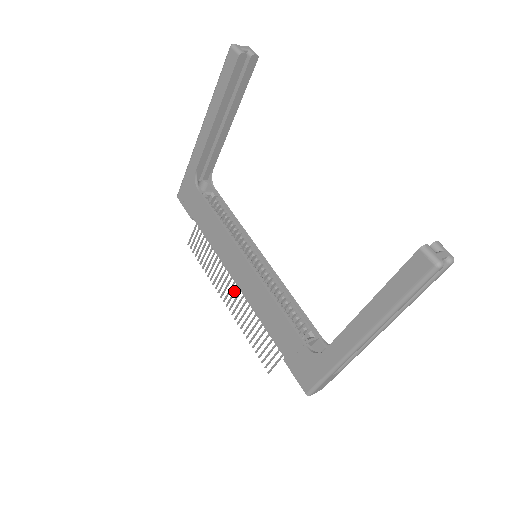
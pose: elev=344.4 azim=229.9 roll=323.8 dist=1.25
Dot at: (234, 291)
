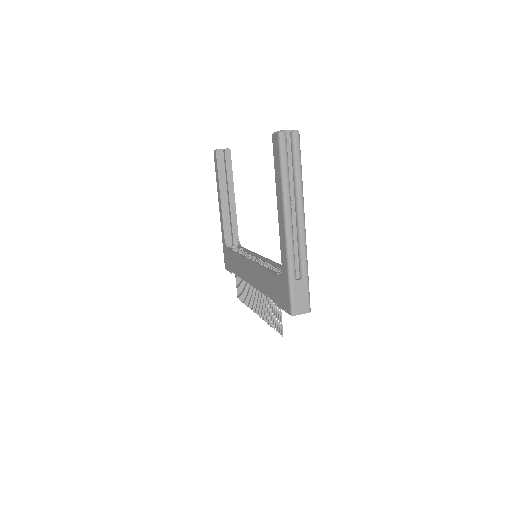
Dot at: (255, 295)
